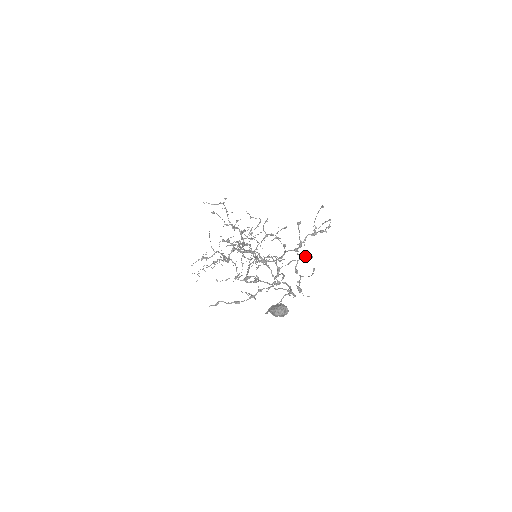
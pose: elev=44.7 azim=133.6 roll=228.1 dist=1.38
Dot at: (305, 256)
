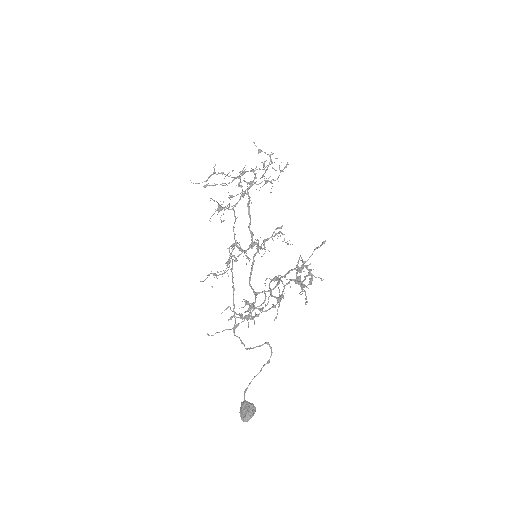
Dot at: occluded
